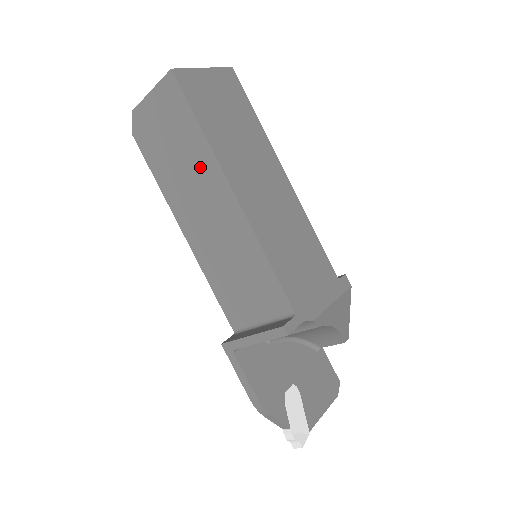
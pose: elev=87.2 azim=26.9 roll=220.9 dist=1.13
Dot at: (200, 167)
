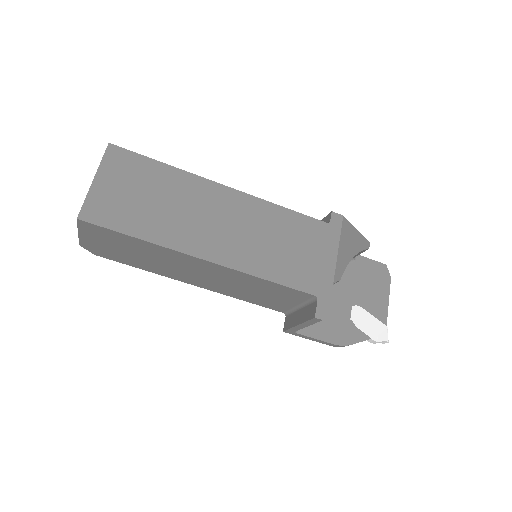
Dot at: (164, 256)
